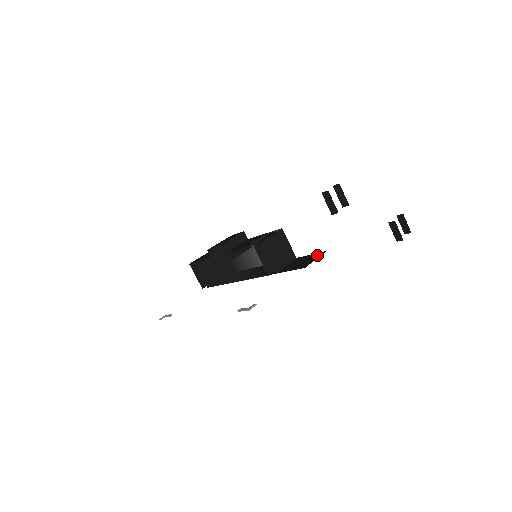
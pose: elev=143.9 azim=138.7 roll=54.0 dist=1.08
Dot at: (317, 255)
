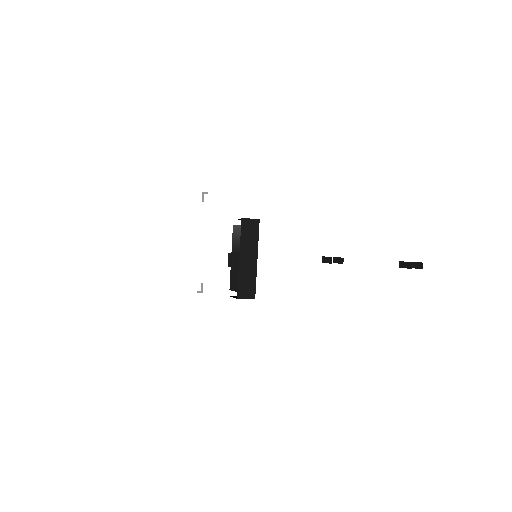
Dot at: occluded
